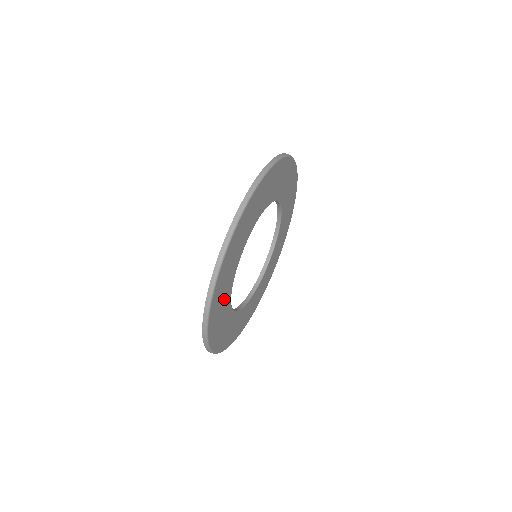
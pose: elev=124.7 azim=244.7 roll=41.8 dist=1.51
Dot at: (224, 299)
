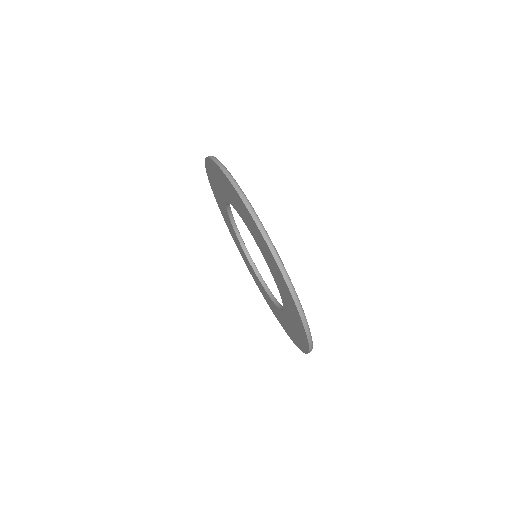
Dot at: occluded
